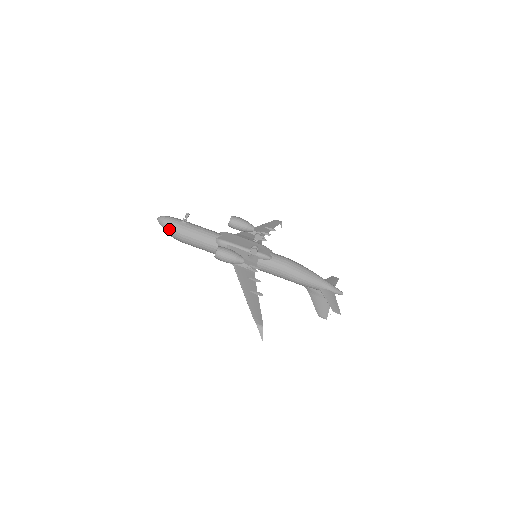
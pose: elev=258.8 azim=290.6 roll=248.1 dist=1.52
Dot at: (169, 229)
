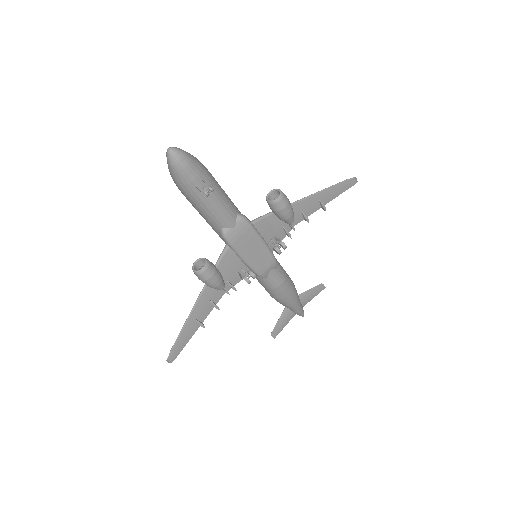
Dot at: (173, 177)
